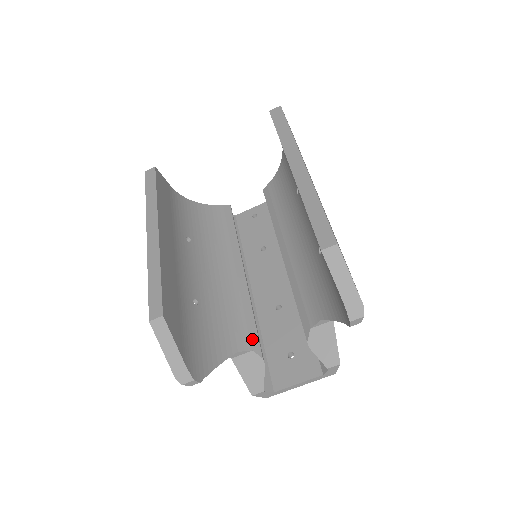
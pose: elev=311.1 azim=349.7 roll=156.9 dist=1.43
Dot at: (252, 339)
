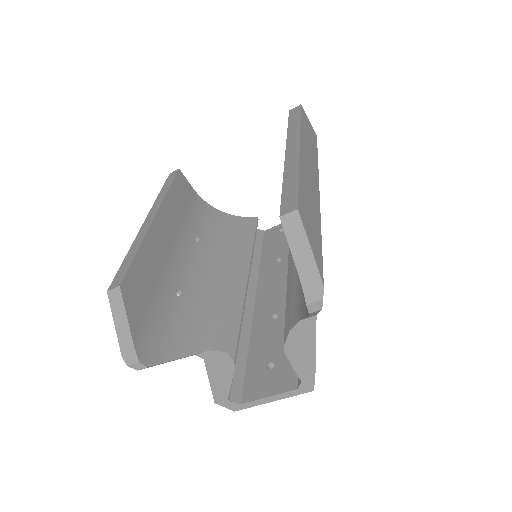
Dot at: (230, 340)
